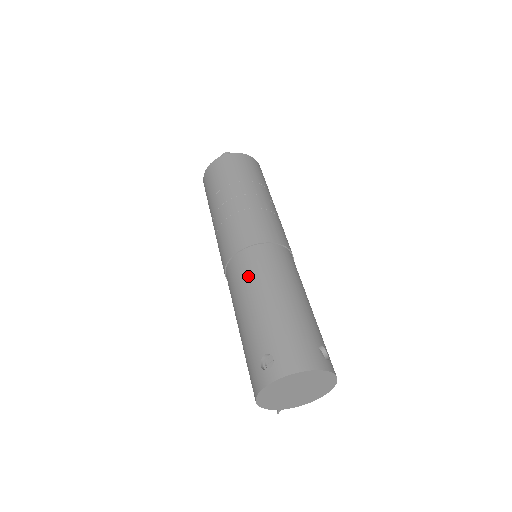
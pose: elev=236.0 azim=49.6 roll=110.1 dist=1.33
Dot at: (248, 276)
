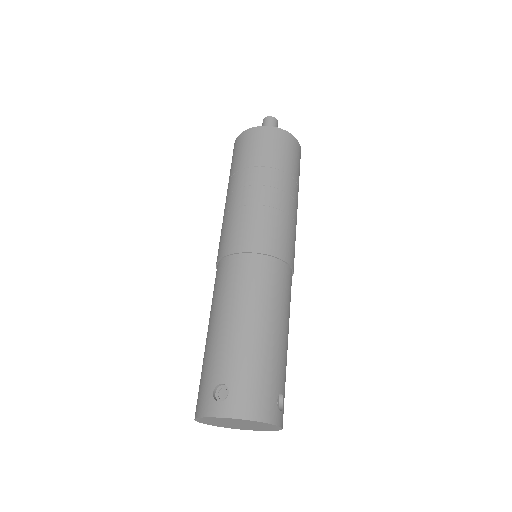
Dot at: (239, 287)
